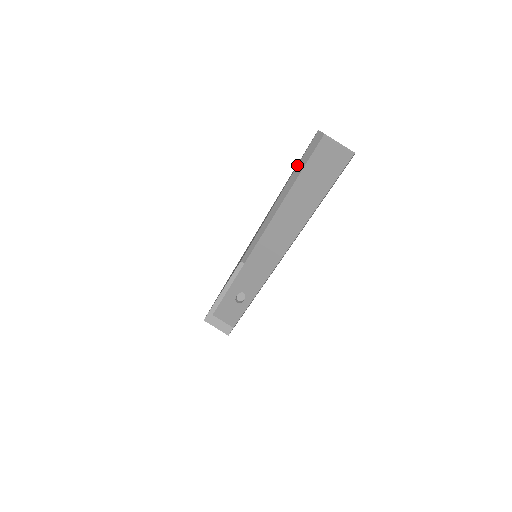
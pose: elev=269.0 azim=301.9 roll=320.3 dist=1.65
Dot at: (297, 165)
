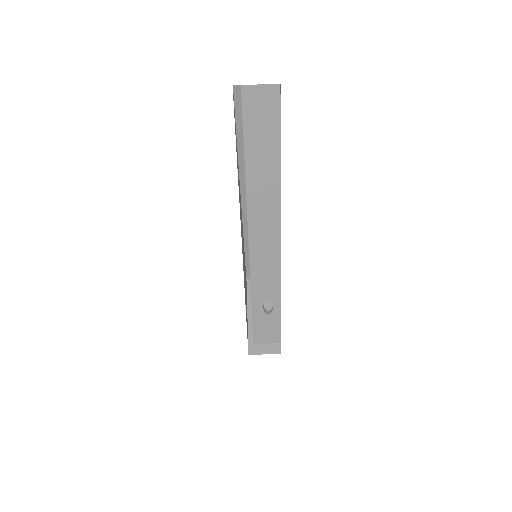
Dot at: (236, 138)
